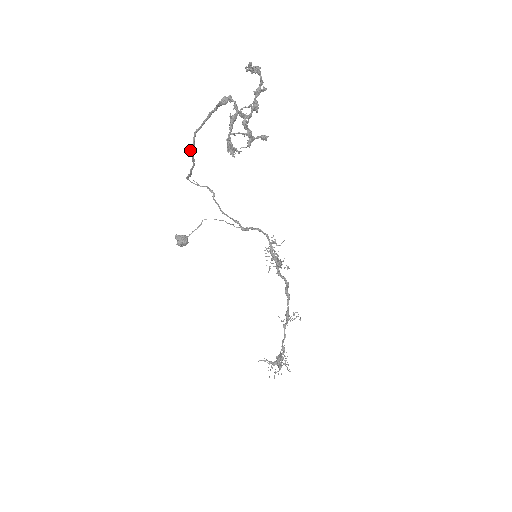
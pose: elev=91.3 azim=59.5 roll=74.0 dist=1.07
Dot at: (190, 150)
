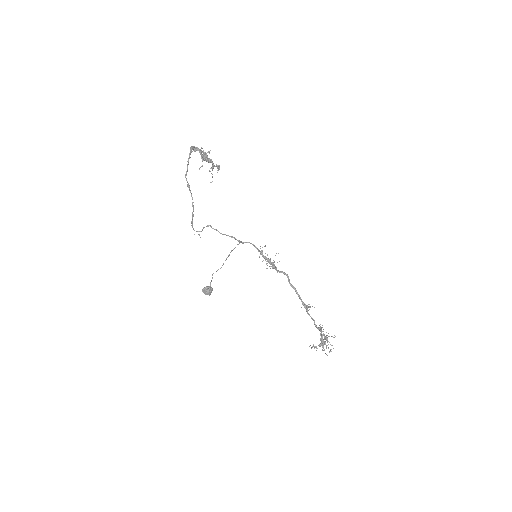
Dot at: (188, 187)
